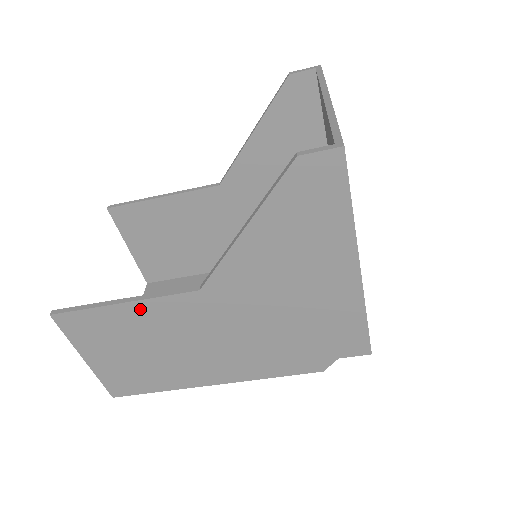
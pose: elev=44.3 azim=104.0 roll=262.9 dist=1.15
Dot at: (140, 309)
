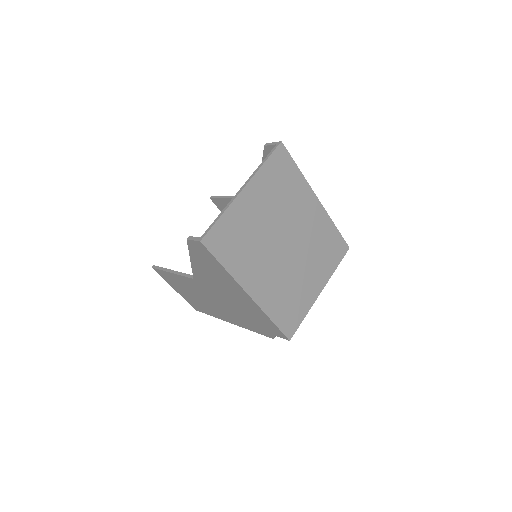
Dot at: (179, 278)
